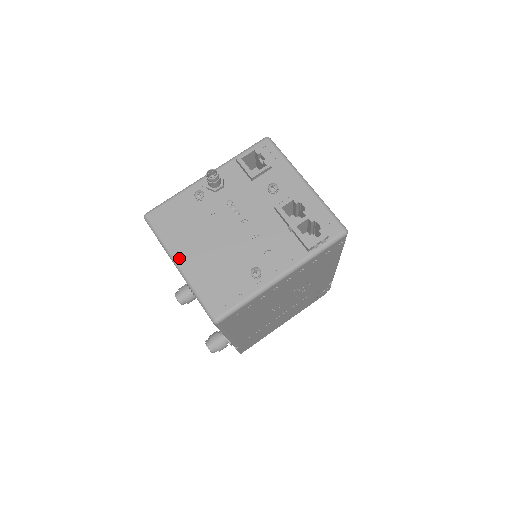
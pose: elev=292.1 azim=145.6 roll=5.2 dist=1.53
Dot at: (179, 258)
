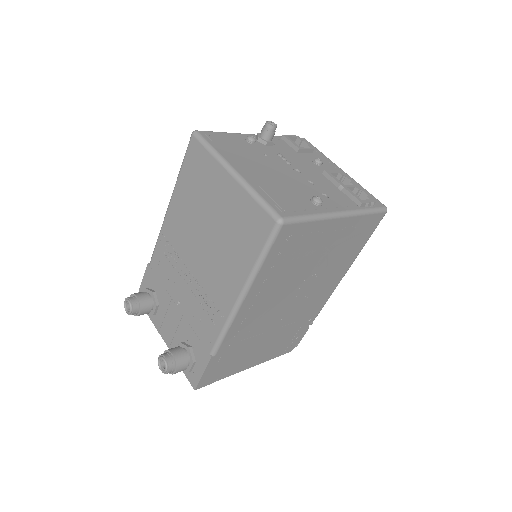
Dot at: (235, 166)
